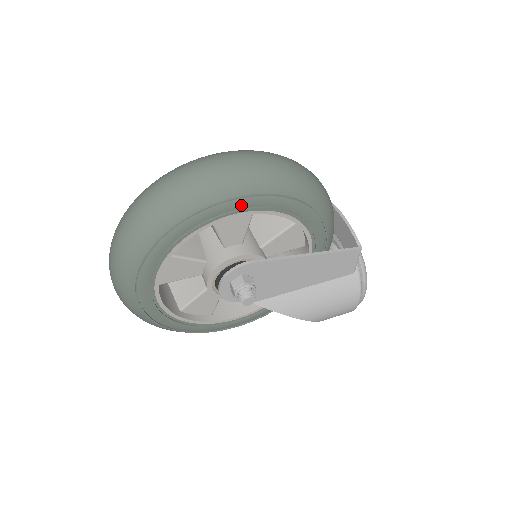
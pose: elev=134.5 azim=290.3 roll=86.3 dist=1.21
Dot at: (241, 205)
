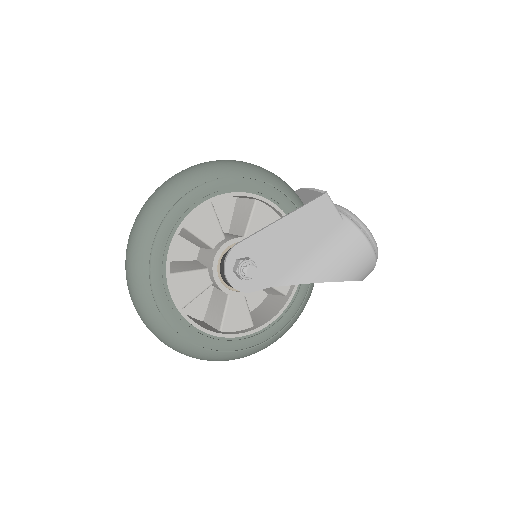
Dot at: (193, 199)
